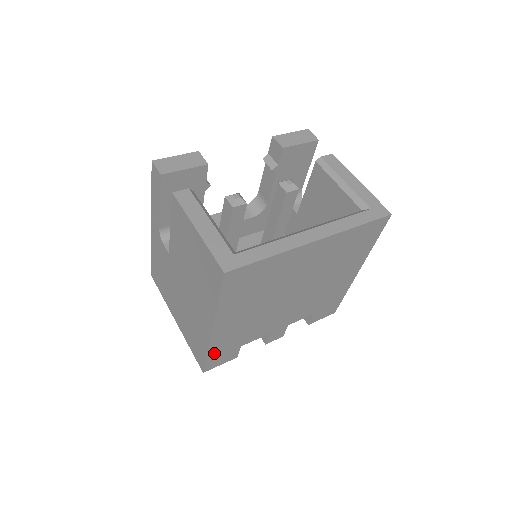
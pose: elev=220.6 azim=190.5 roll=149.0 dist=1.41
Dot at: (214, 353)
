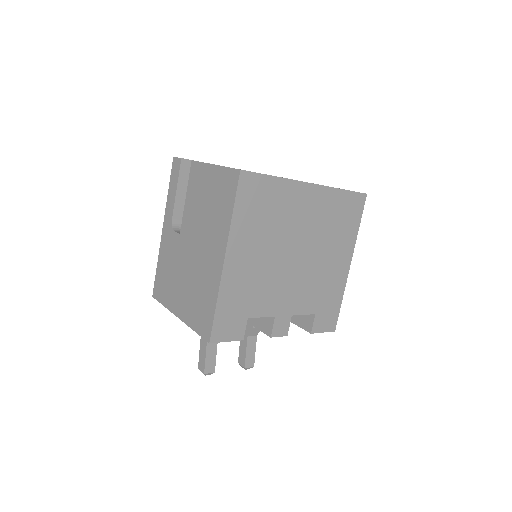
Dot at: (223, 309)
